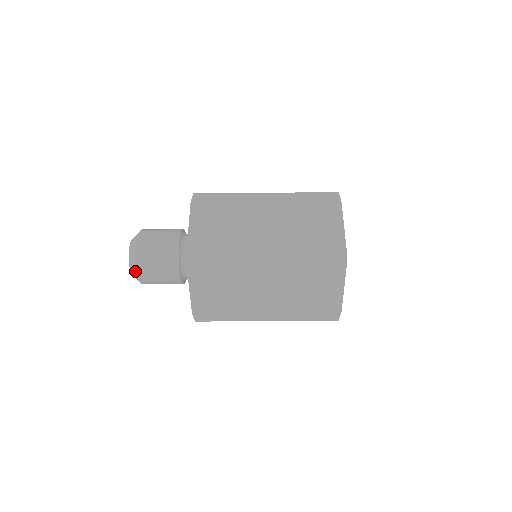
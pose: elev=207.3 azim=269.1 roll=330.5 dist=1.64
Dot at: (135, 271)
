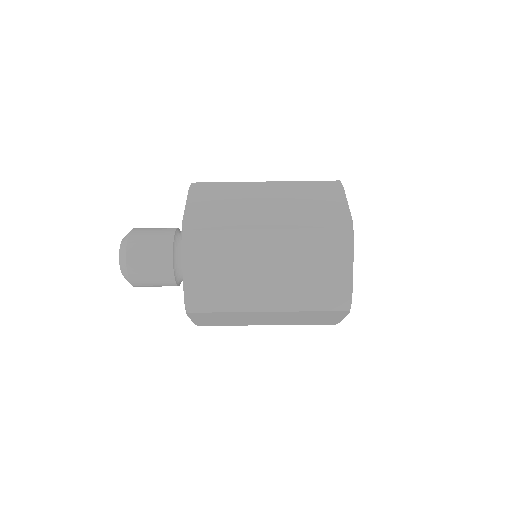
Dot at: (125, 264)
